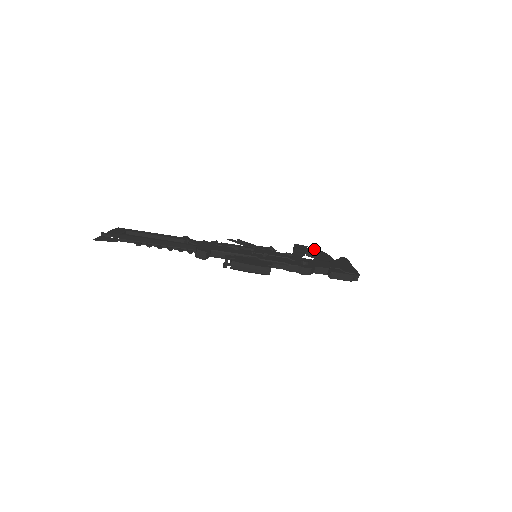
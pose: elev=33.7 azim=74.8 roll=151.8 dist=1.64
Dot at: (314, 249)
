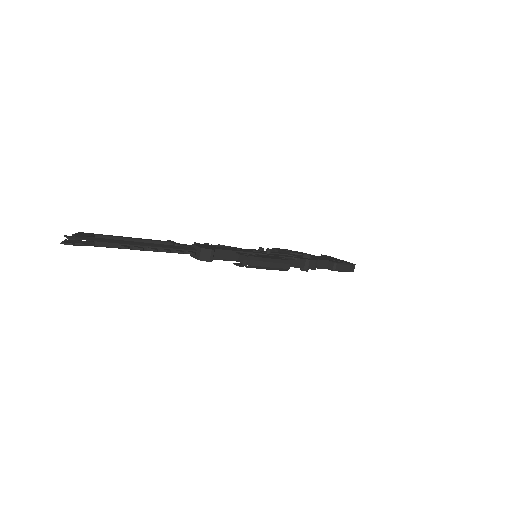
Dot at: occluded
